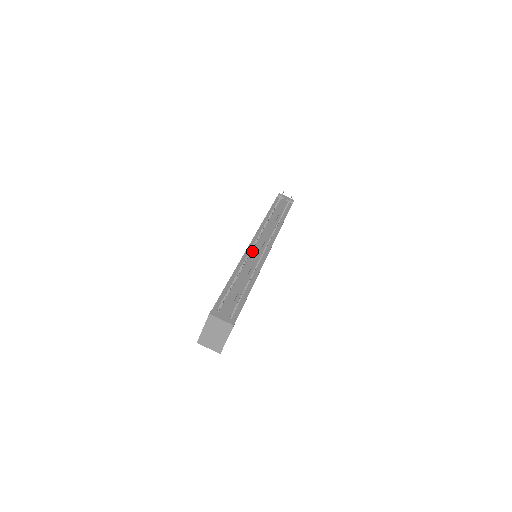
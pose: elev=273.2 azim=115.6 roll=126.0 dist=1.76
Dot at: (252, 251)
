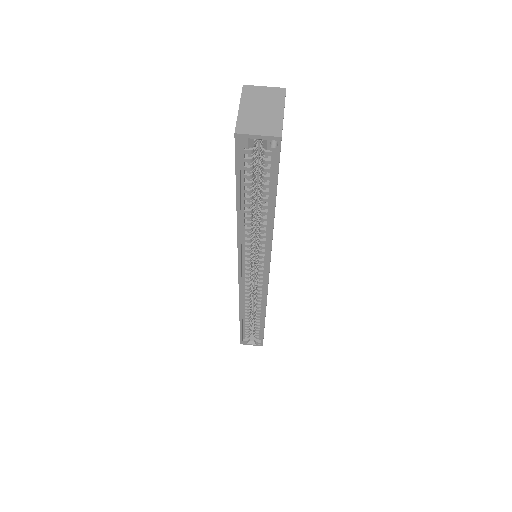
Dot at: occluded
